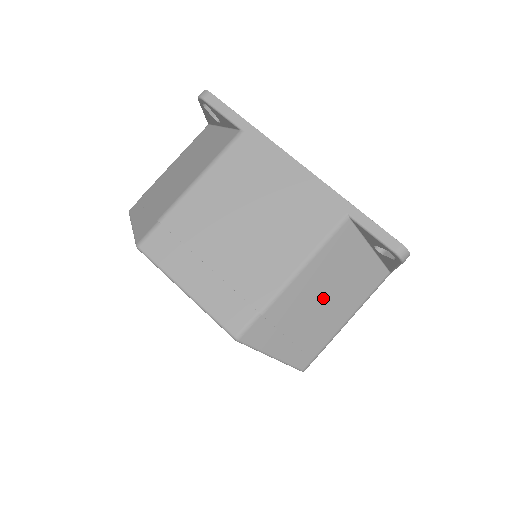
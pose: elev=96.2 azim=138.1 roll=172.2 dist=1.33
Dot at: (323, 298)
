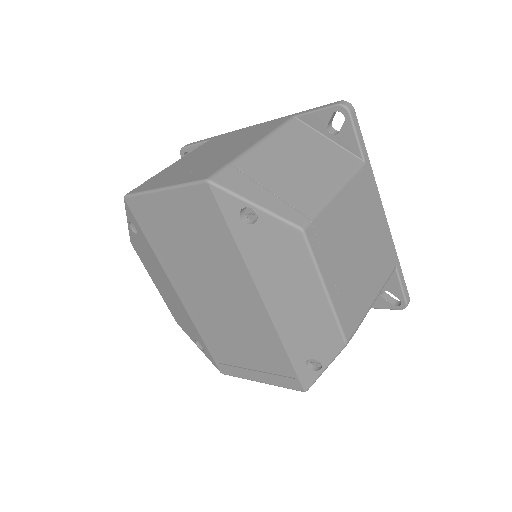
Dot at: (295, 166)
